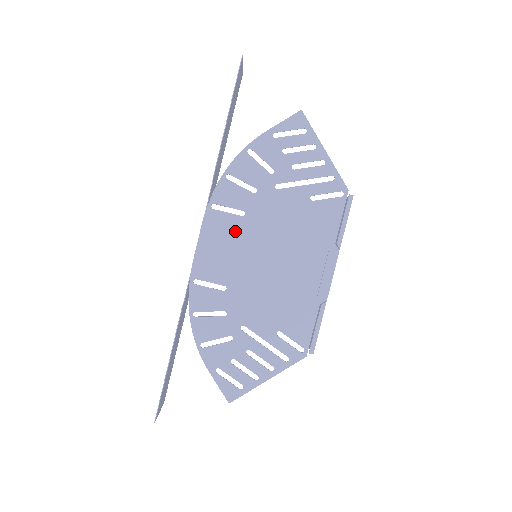
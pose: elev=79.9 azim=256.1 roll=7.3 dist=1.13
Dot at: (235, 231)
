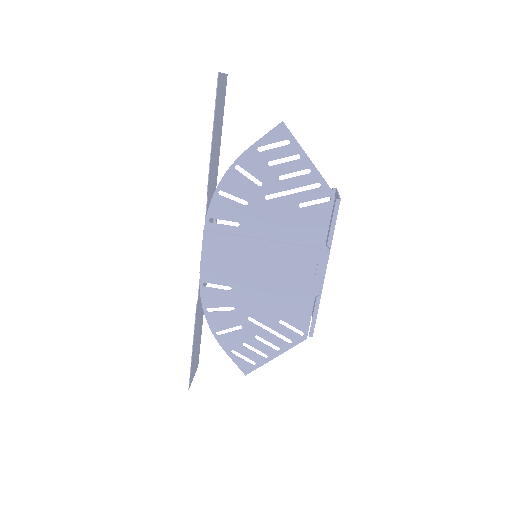
Dot at: (233, 240)
